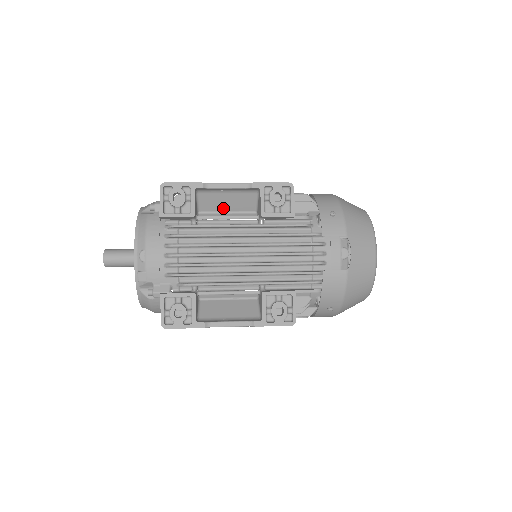
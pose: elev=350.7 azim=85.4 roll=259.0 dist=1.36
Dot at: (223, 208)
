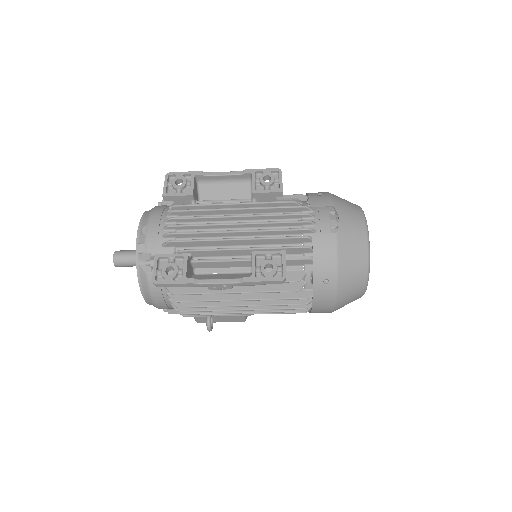
Dot at: occluded
